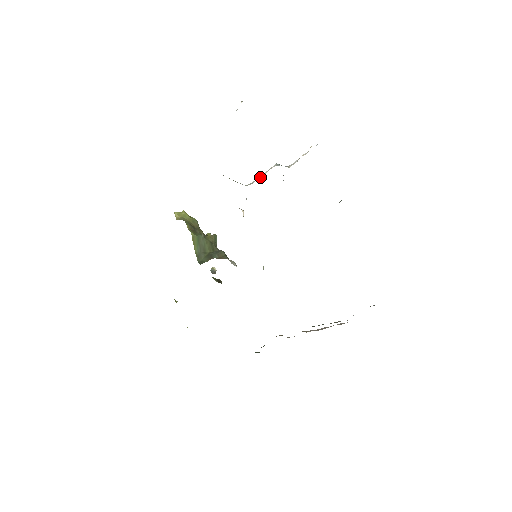
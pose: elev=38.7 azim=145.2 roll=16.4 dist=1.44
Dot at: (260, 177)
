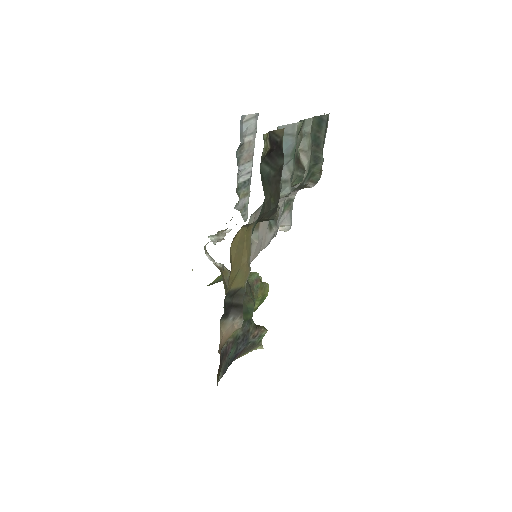
Dot at: occluded
